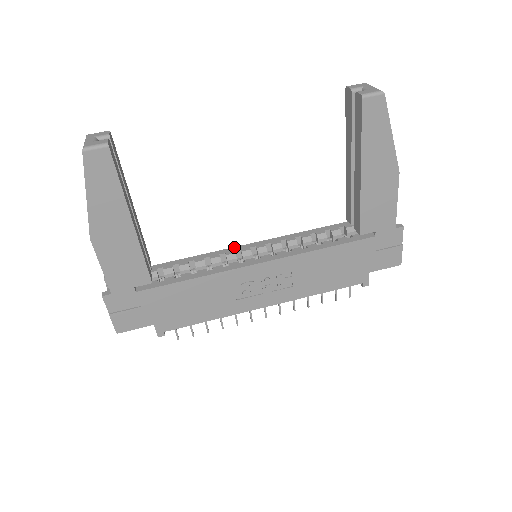
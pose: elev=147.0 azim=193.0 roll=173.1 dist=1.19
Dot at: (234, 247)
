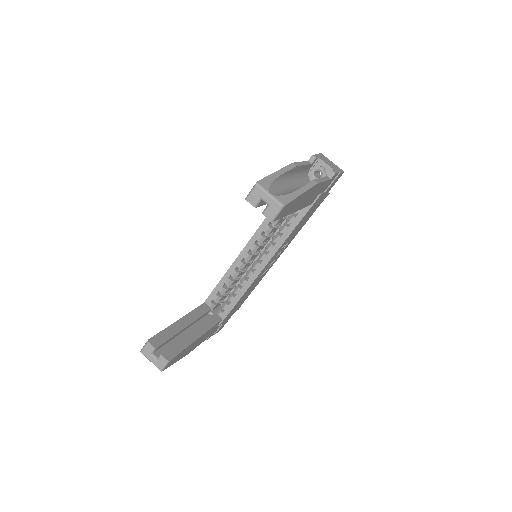
Dot at: (237, 258)
